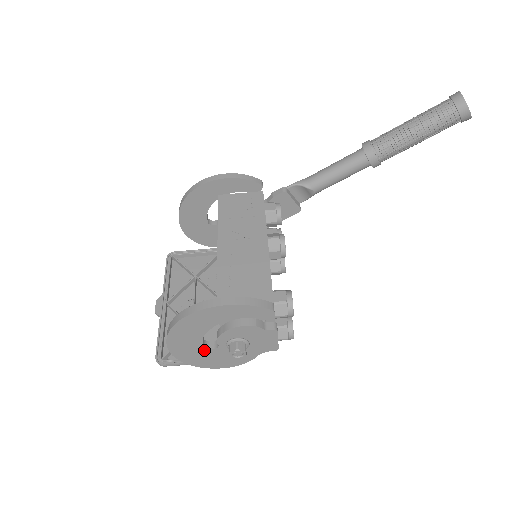
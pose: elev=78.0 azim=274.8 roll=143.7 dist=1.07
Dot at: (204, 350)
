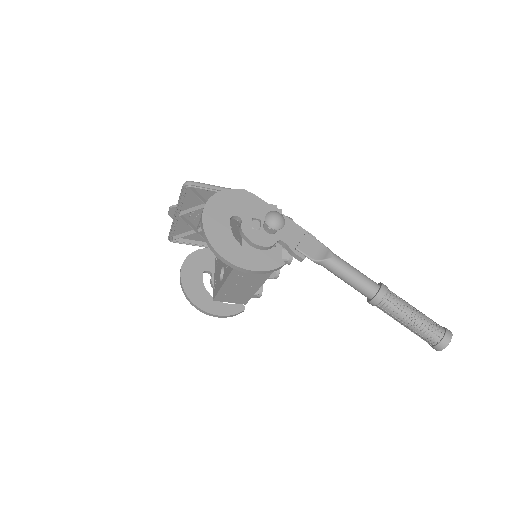
Dot at: occluded
